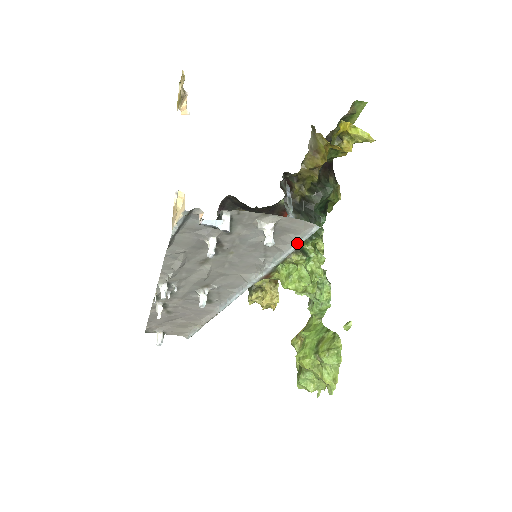
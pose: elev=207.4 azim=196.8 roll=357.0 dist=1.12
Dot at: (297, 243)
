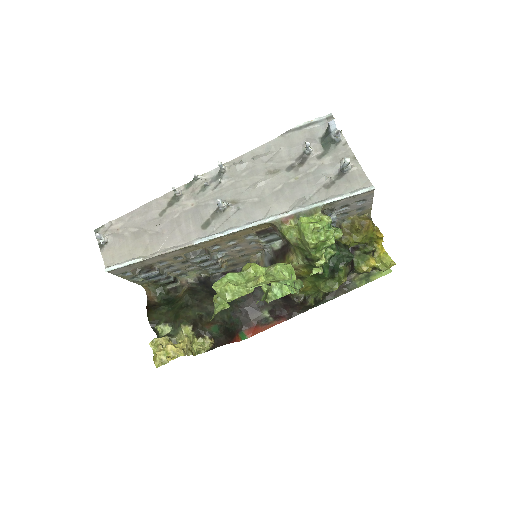
Dot at: (346, 195)
